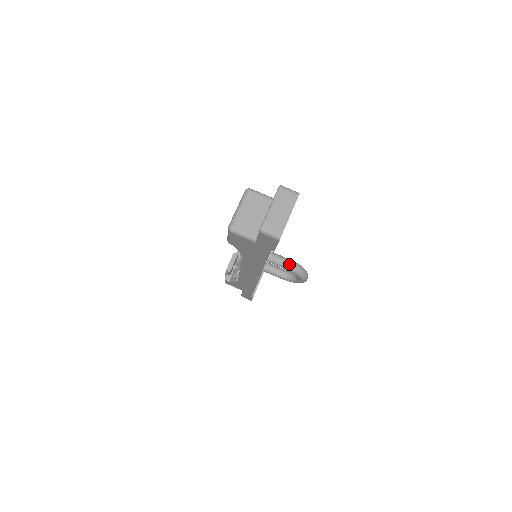
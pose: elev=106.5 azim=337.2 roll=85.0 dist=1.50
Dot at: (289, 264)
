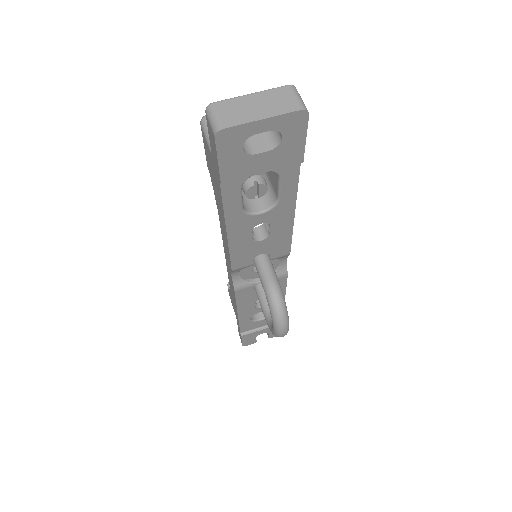
Dot at: (271, 284)
